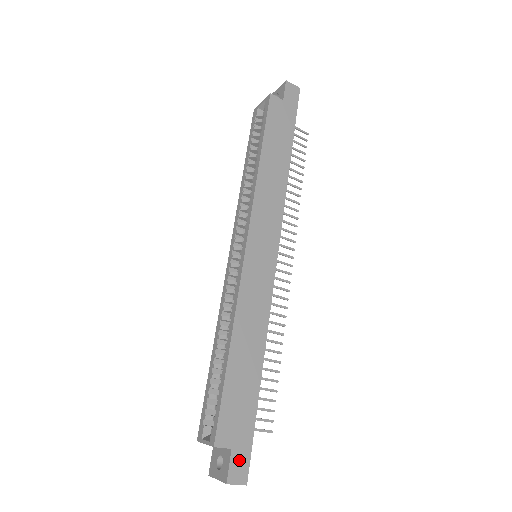
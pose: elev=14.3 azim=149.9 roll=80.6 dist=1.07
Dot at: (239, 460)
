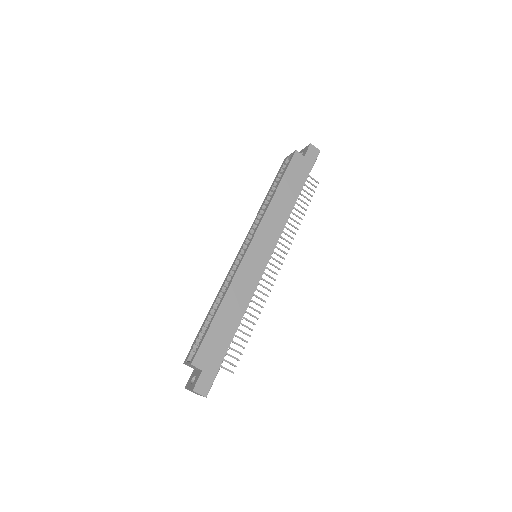
Dot at: (205, 379)
